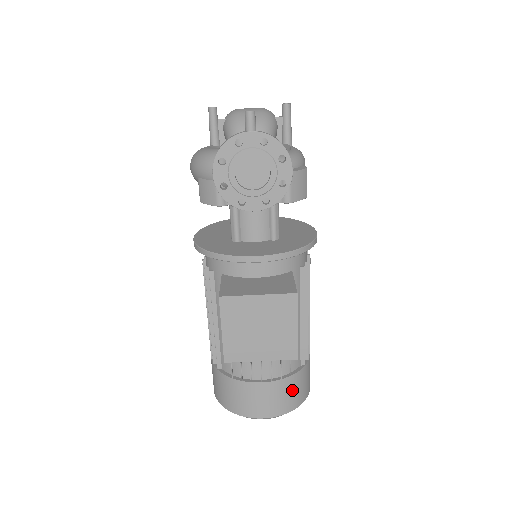
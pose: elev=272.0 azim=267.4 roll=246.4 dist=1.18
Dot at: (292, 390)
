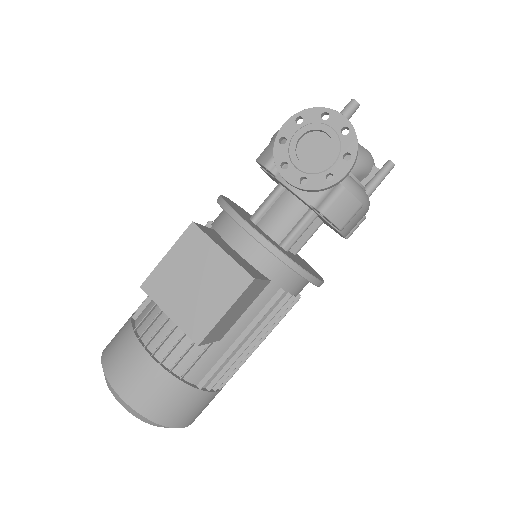
Dot at: (167, 396)
